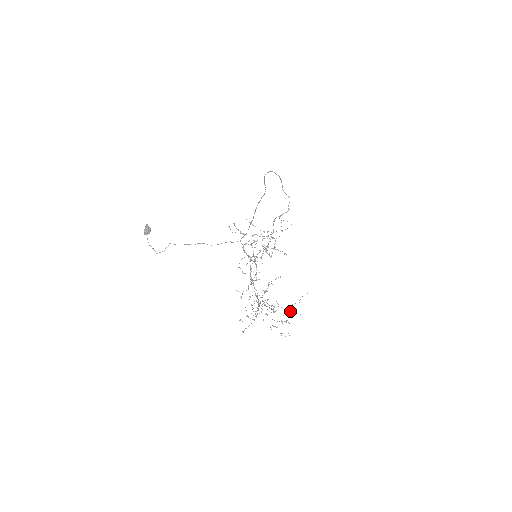
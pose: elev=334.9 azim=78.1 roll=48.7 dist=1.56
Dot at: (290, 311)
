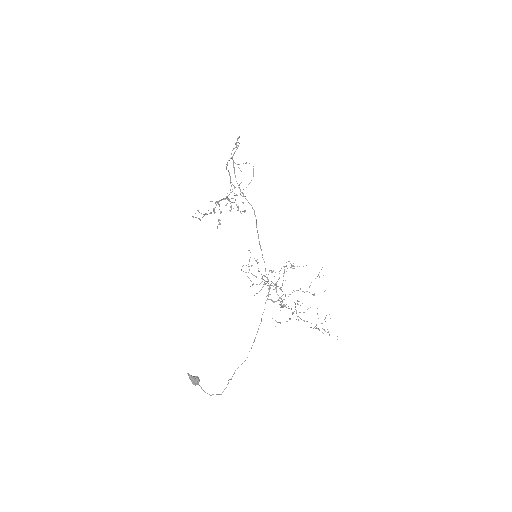
Dot at: (314, 294)
